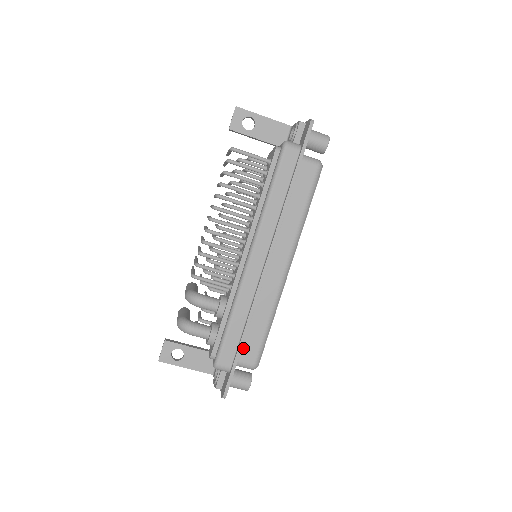
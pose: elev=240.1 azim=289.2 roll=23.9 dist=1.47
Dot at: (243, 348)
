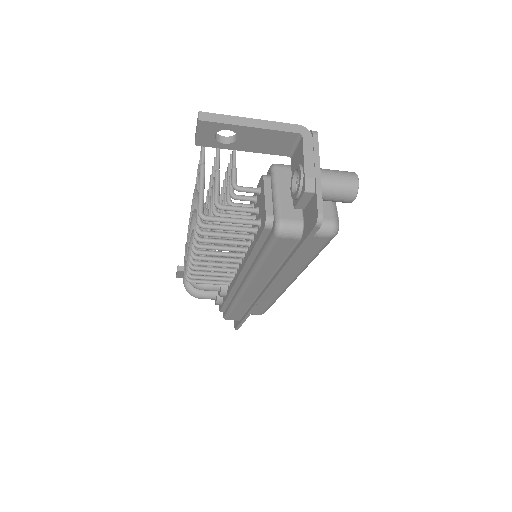
Dot at: occluded
